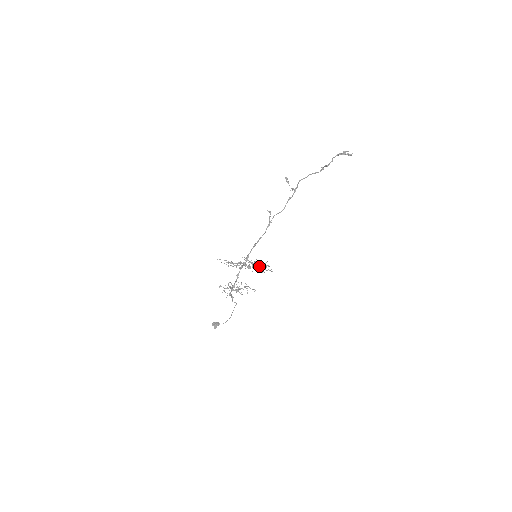
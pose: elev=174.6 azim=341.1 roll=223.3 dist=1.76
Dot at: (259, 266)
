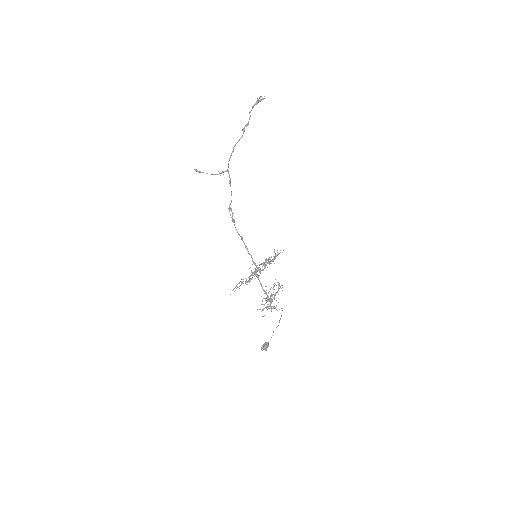
Dot at: occluded
